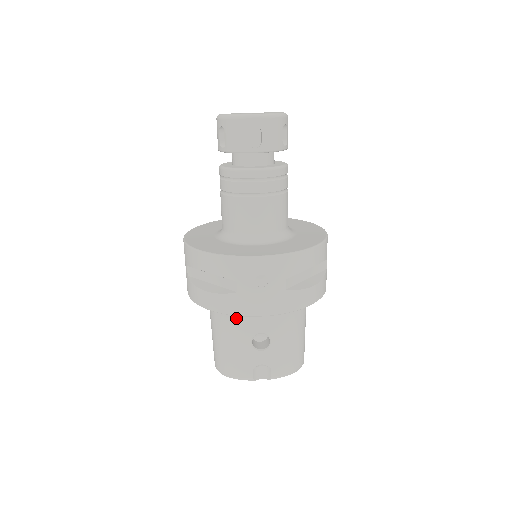
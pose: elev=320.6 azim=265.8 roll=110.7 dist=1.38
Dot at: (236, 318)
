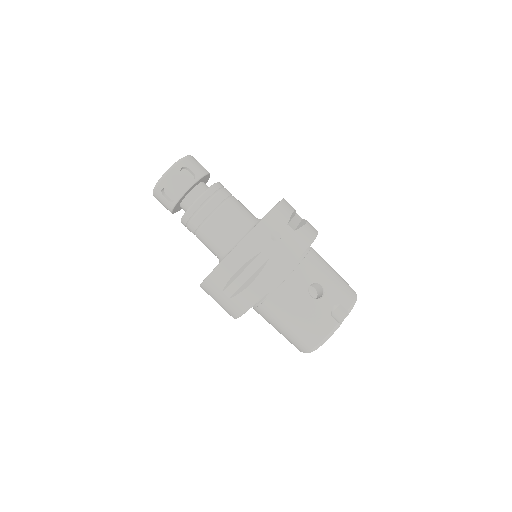
Dot at: (286, 290)
